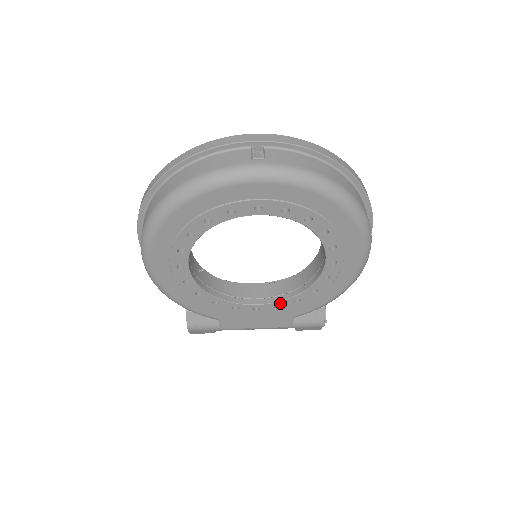
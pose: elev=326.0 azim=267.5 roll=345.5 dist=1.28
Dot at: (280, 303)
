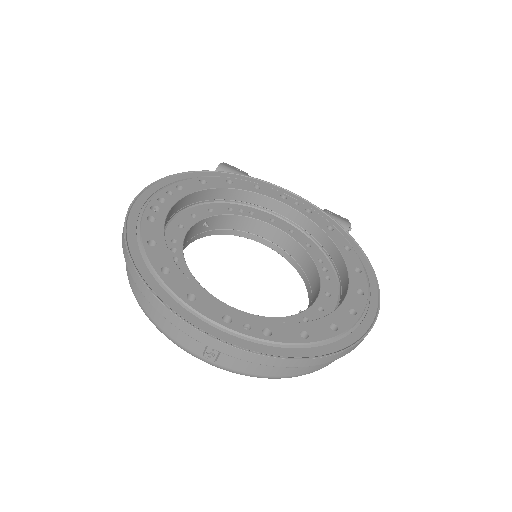
Dot at: (283, 254)
